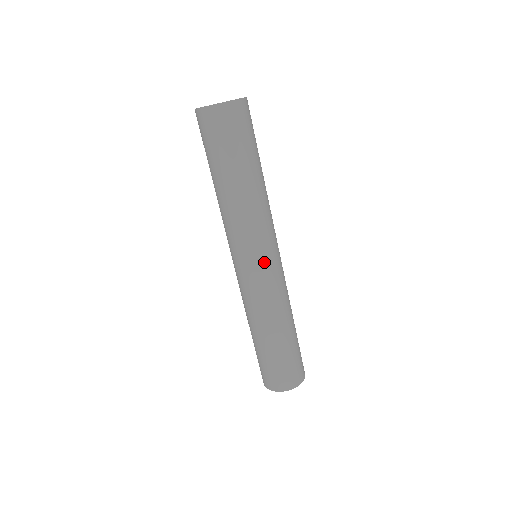
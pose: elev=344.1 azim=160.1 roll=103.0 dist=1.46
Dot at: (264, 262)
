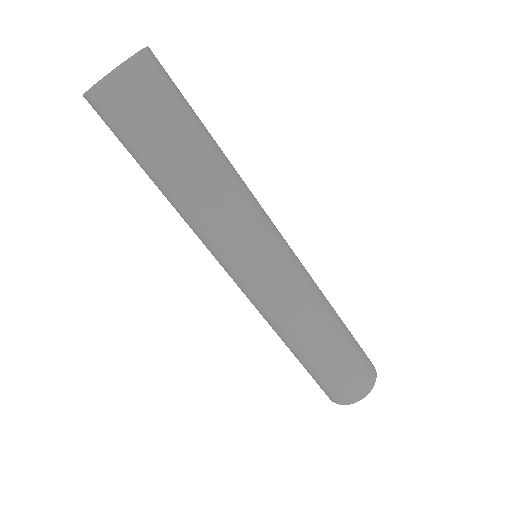
Dot at: (240, 279)
